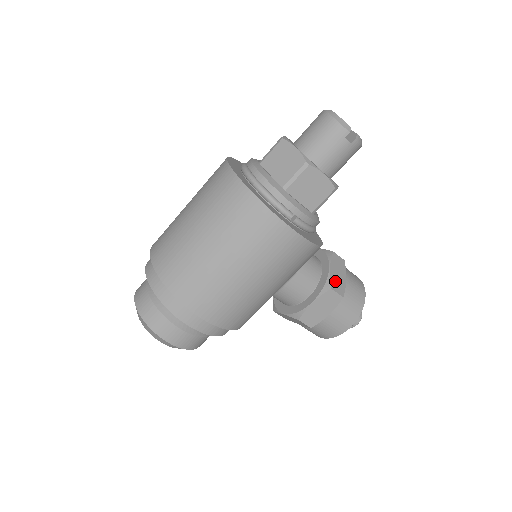
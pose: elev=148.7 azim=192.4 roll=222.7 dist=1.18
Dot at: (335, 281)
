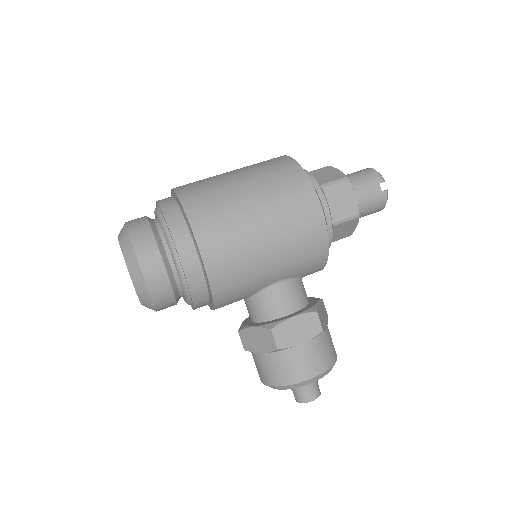
Dot at: (320, 313)
